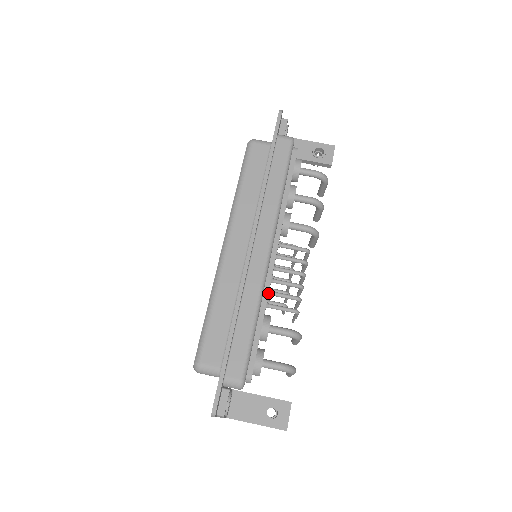
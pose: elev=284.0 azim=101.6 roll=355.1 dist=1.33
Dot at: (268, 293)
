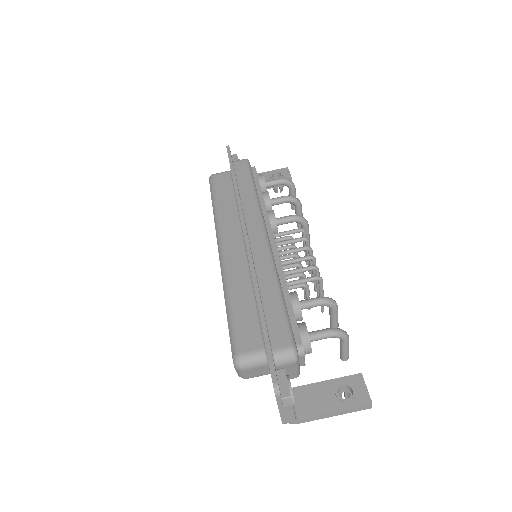
Dot at: (282, 269)
